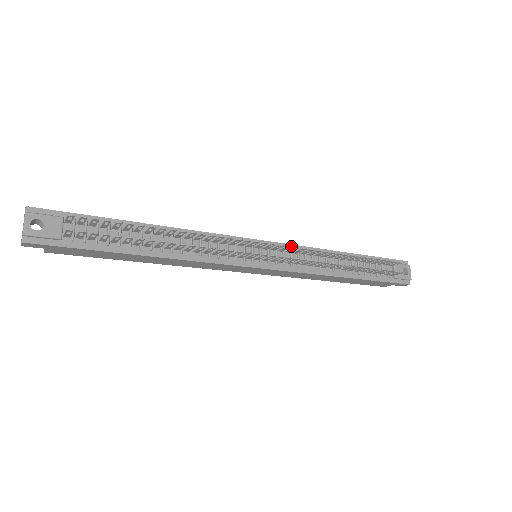
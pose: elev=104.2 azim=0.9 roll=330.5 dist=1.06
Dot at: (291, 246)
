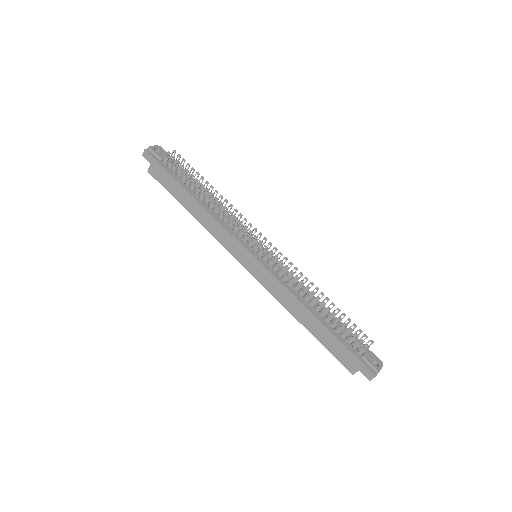
Dot at: occluded
